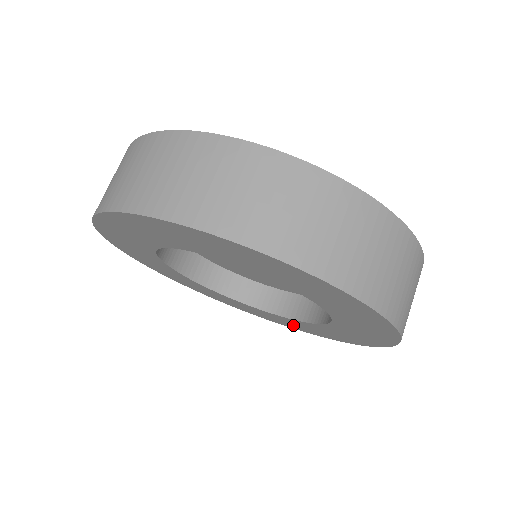
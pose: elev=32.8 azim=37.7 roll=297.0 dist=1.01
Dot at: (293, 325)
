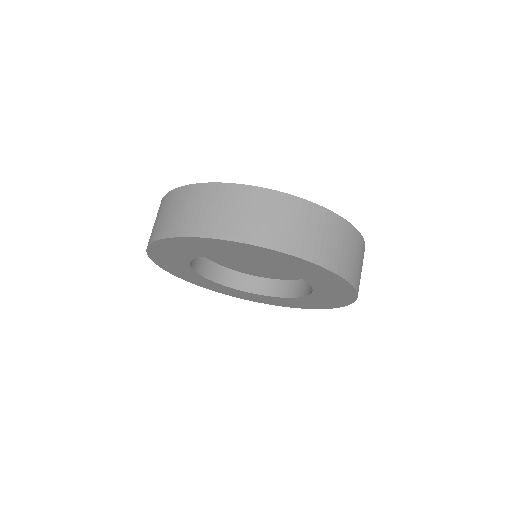
Dot at: (245, 296)
